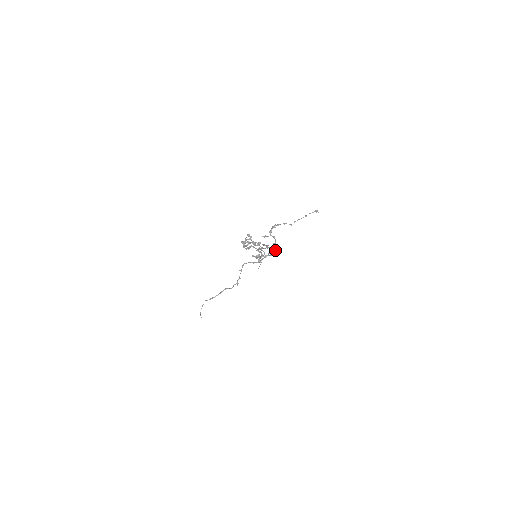
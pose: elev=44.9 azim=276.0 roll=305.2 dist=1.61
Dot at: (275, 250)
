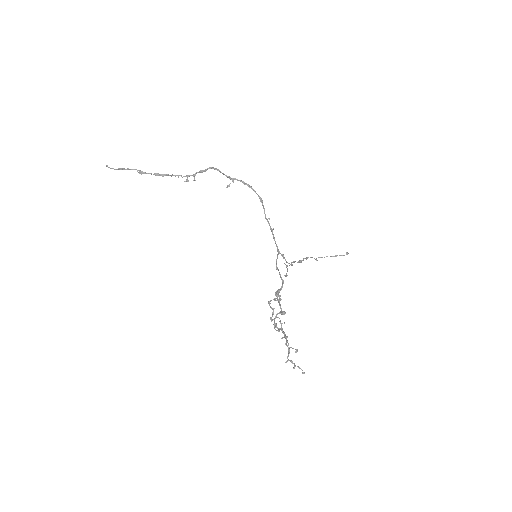
Dot at: (274, 239)
